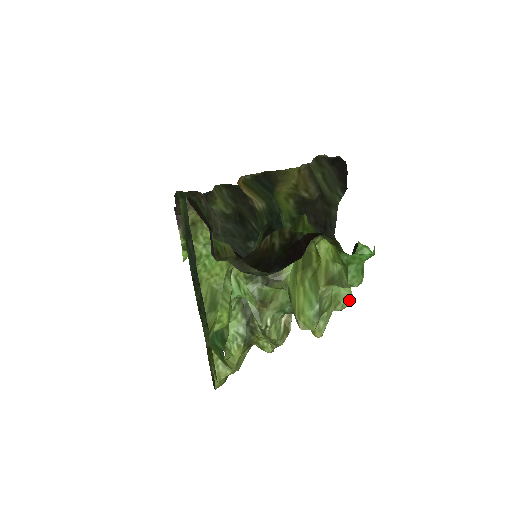
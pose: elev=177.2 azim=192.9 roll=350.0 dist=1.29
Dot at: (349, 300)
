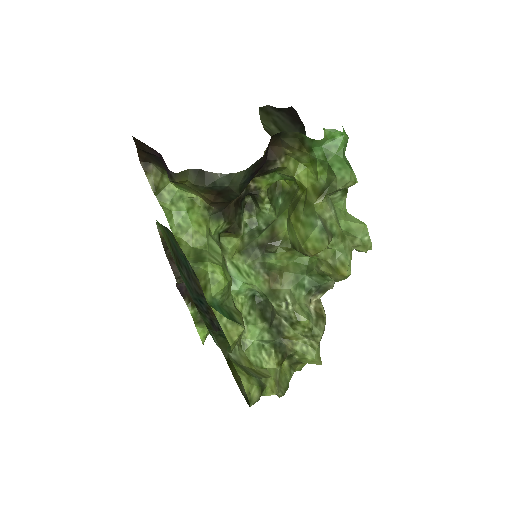
Dot at: (367, 235)
